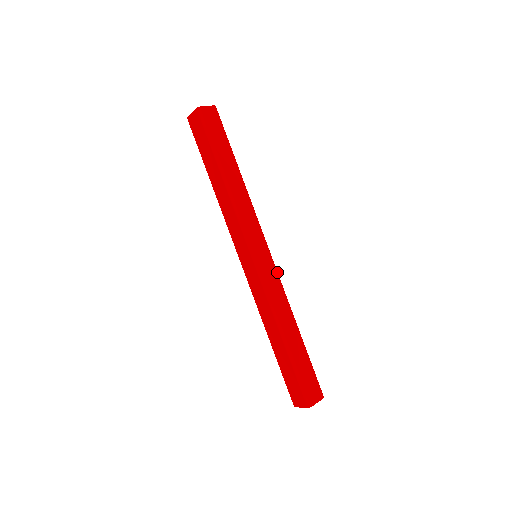
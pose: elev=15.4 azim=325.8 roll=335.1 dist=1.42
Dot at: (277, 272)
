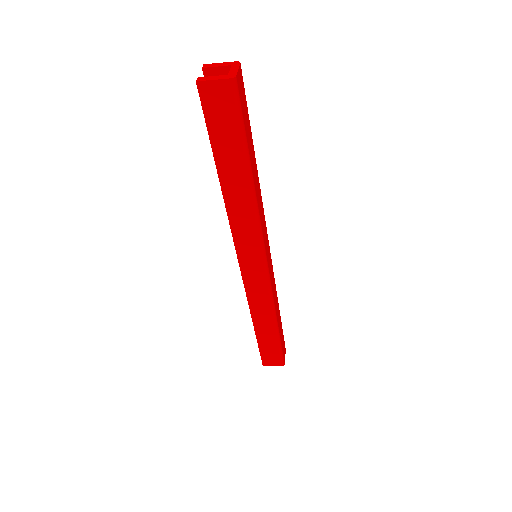
Dot at: (272, 265)
